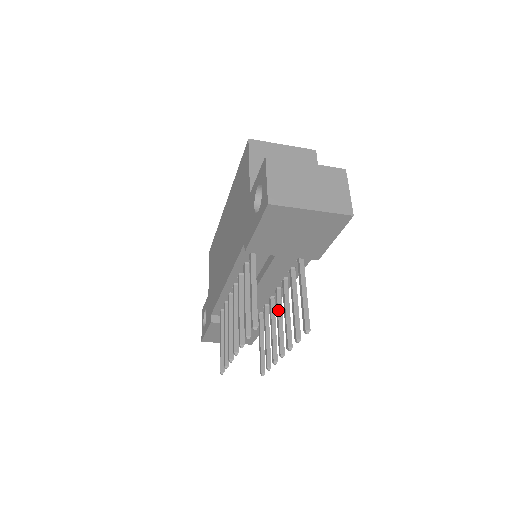
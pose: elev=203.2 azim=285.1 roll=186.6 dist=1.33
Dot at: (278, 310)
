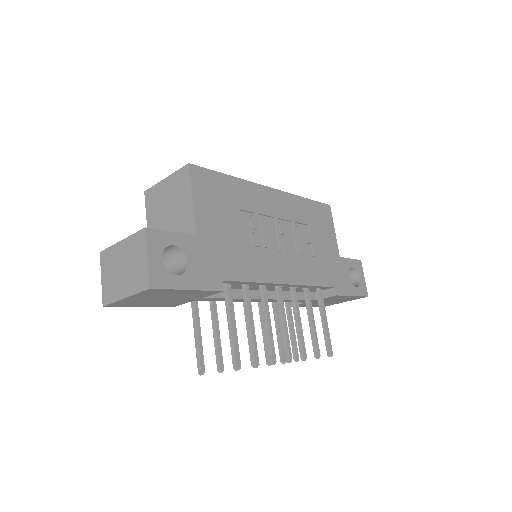
Dot at: occluded
